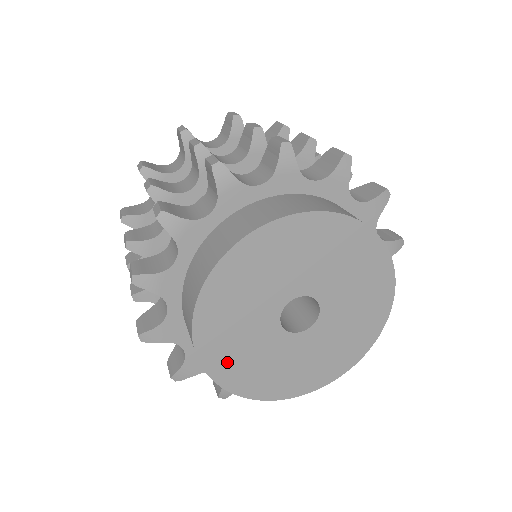
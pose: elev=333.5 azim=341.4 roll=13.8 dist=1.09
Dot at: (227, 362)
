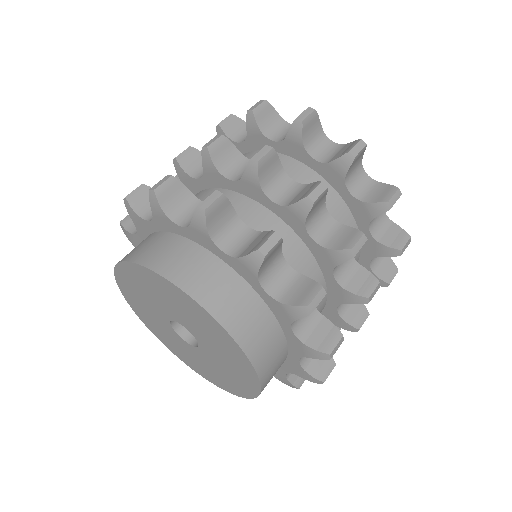
Dot at: (132, 298)
